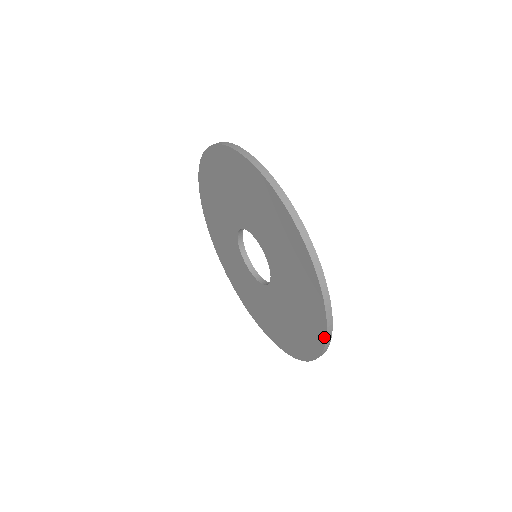
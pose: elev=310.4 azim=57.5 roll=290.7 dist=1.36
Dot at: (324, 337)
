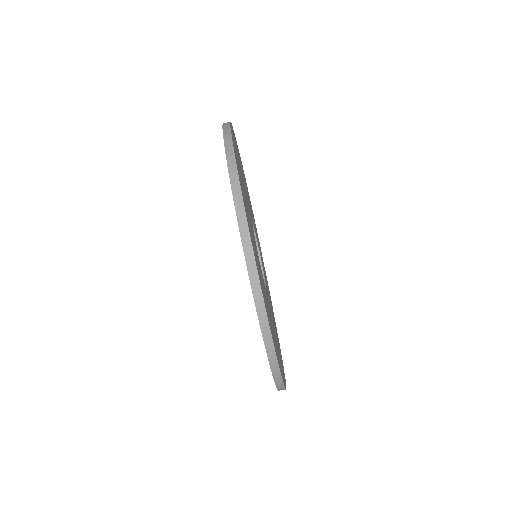
Dot at: occluded
